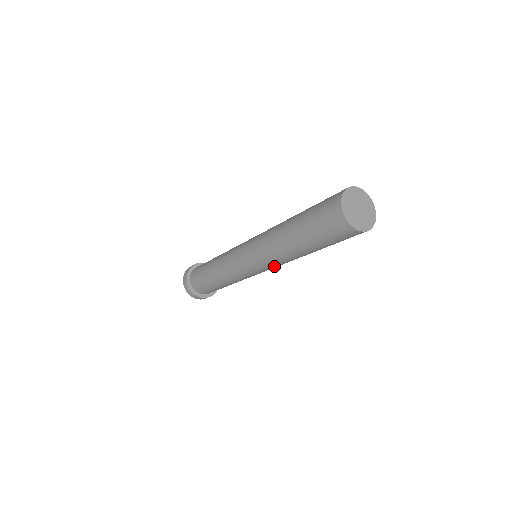
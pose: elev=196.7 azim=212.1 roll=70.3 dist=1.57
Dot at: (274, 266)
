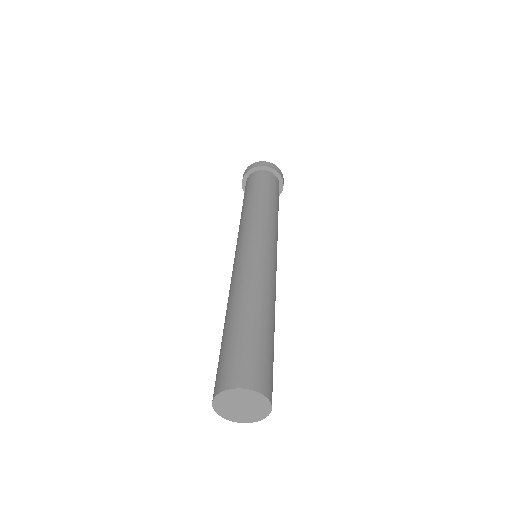
Dot at: occluded
